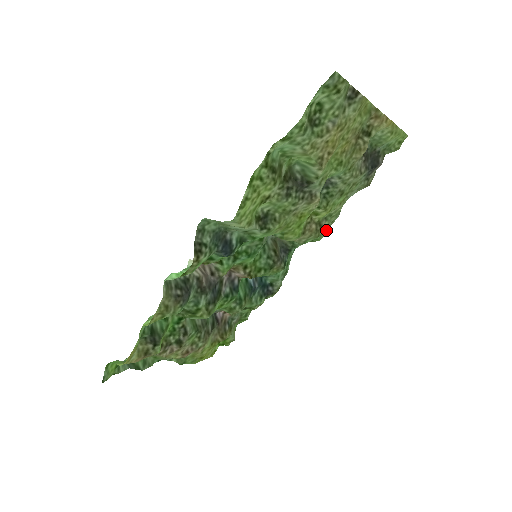
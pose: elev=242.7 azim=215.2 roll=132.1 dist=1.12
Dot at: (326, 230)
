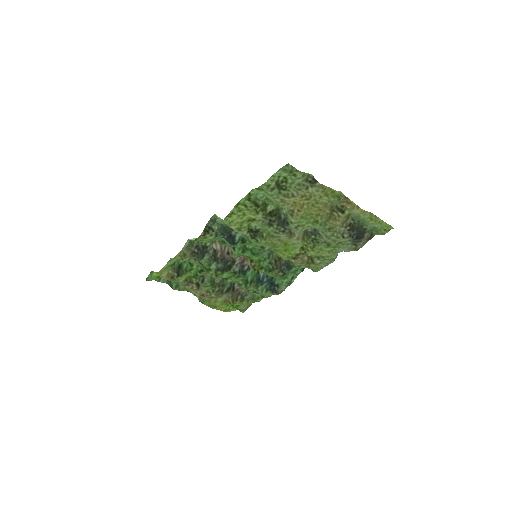
Dot at: (322, 267)
